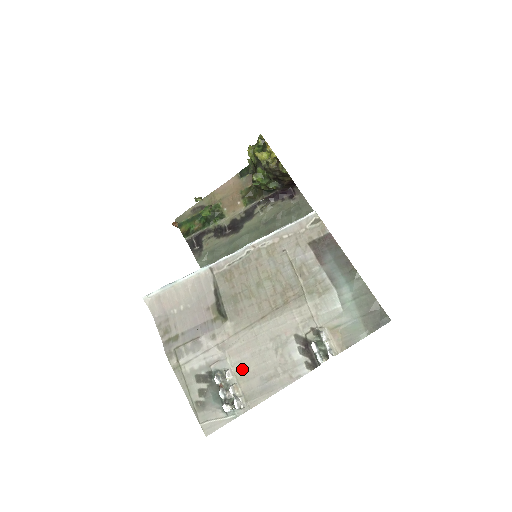
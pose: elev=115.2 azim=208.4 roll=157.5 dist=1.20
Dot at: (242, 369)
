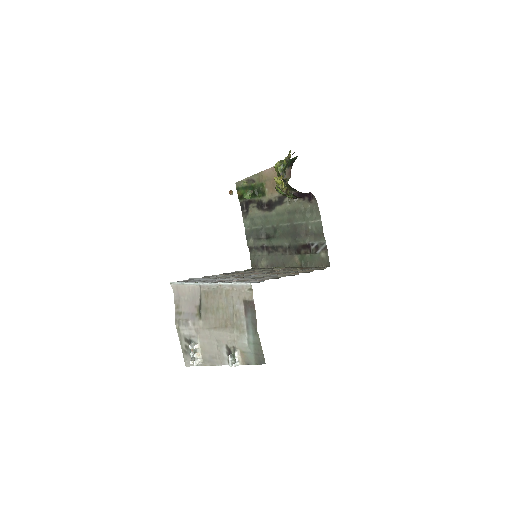
Dot at: (203, 347)
